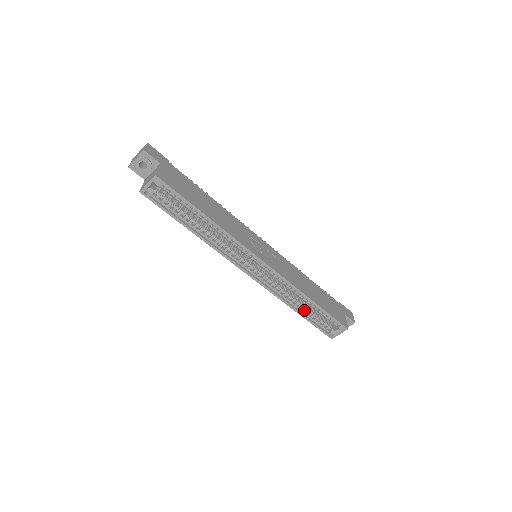
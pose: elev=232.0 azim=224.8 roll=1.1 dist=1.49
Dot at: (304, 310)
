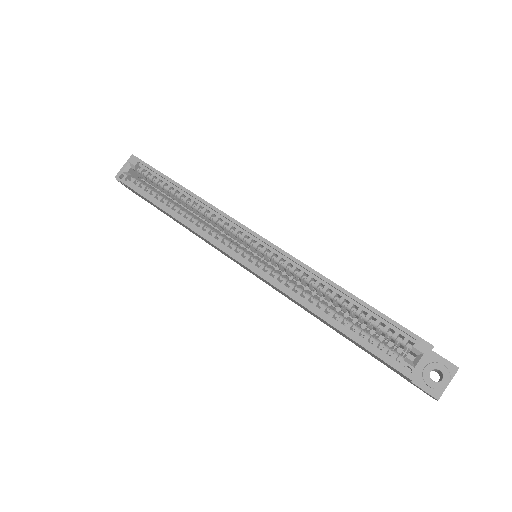
Dot at: (339, 319)
